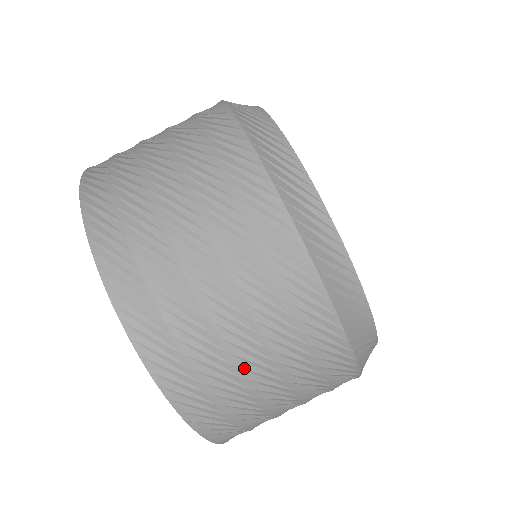
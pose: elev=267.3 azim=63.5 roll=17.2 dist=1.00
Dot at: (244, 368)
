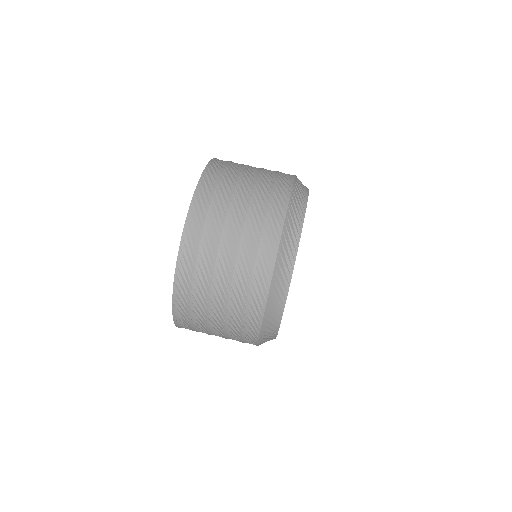
Dot at: (224, 240)
